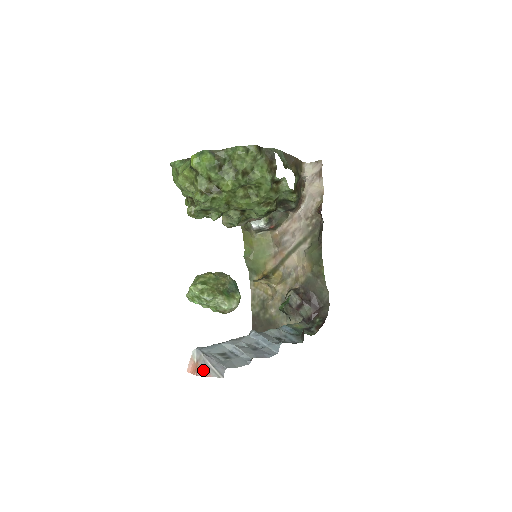
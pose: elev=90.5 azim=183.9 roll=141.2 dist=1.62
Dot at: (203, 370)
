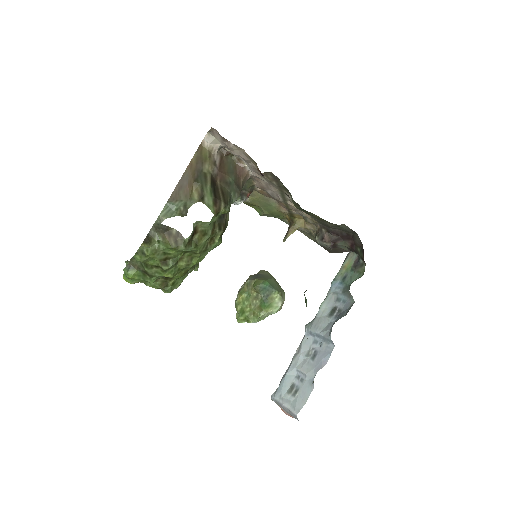
Dot at: (287, 413)
